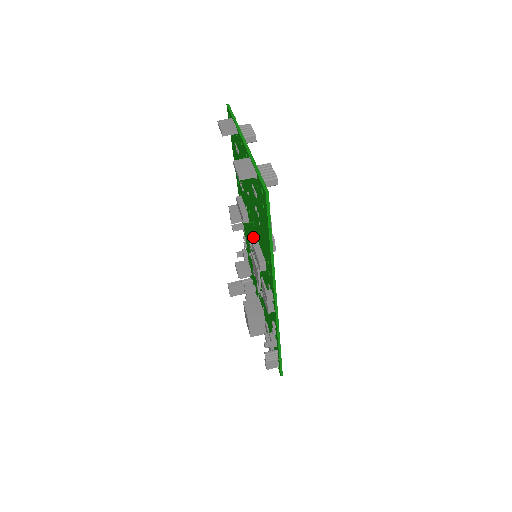
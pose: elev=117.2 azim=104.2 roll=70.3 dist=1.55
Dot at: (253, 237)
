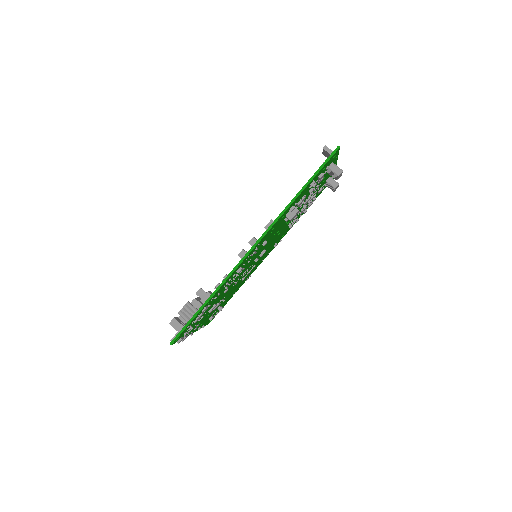
Dot at: occluded
